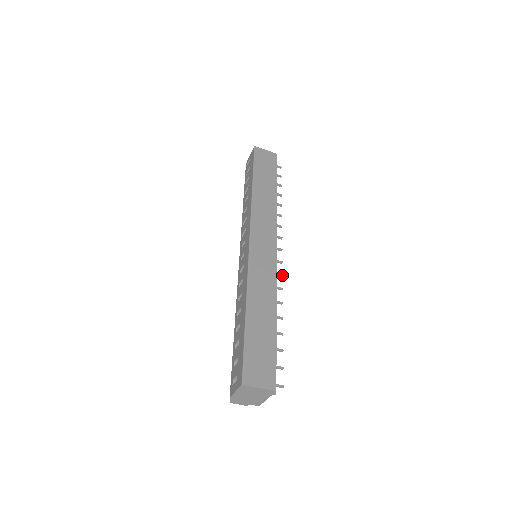
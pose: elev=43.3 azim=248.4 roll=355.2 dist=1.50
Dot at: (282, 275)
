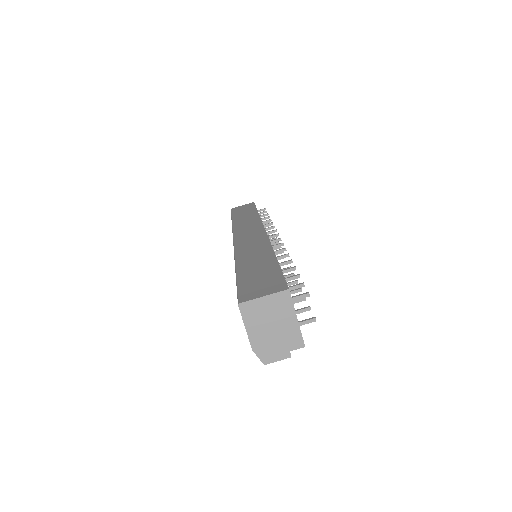
Dot at: (282, 243)
